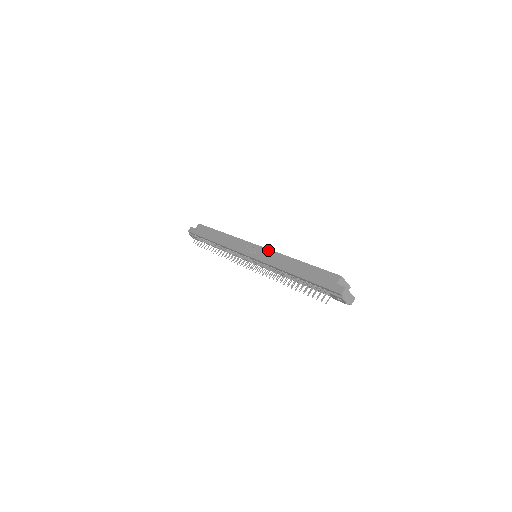
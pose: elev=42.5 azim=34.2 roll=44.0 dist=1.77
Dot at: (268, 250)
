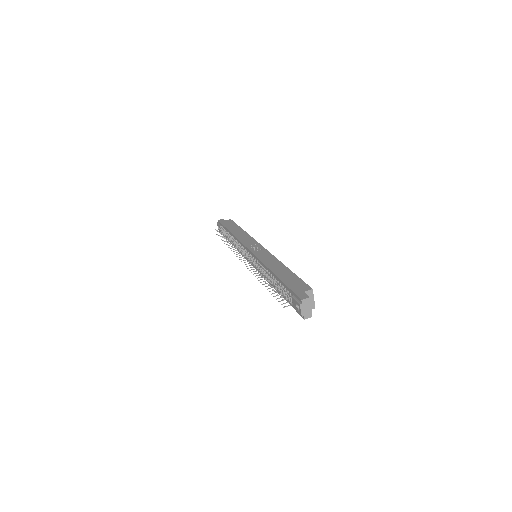
Dot at: (269, 252)
